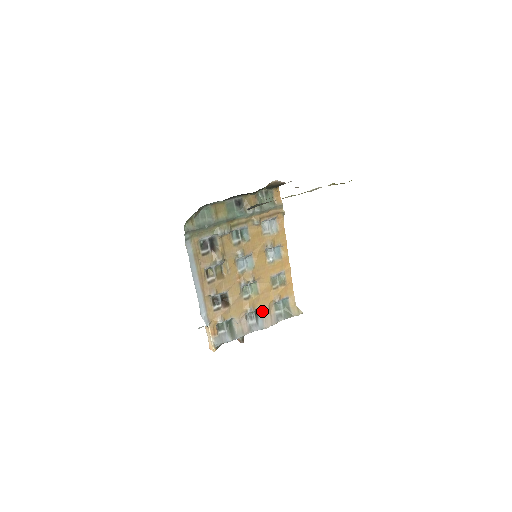
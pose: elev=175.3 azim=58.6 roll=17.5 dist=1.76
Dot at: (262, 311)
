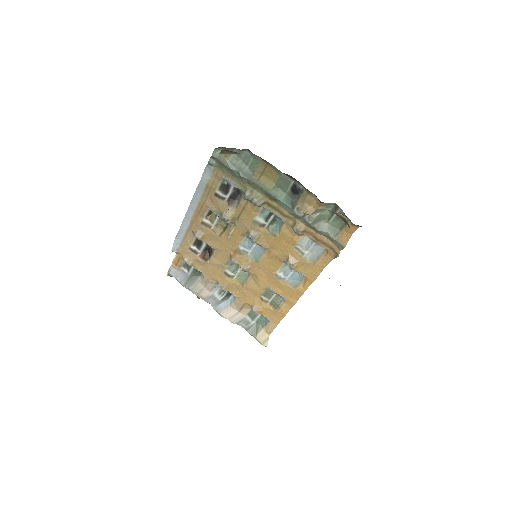
Dot at: (235, 300)
